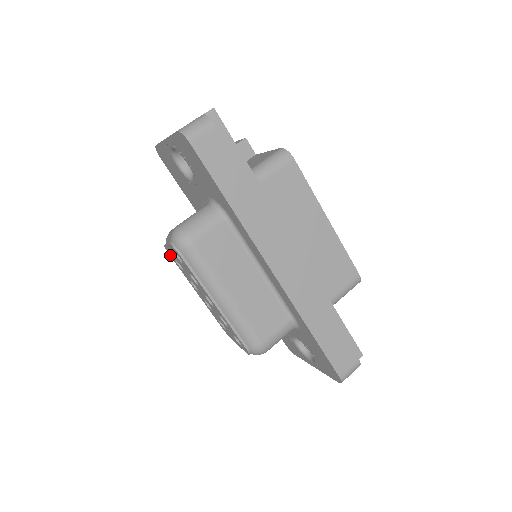
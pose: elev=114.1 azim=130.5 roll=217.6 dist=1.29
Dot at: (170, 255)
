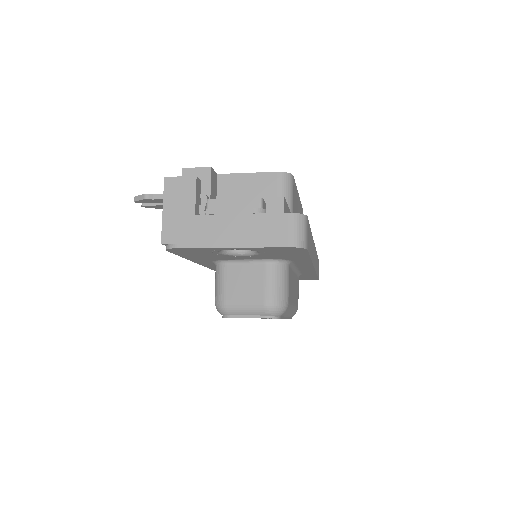
Dot at: occluded
